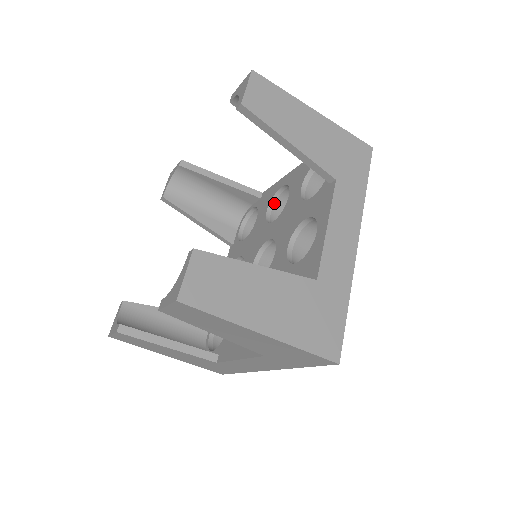
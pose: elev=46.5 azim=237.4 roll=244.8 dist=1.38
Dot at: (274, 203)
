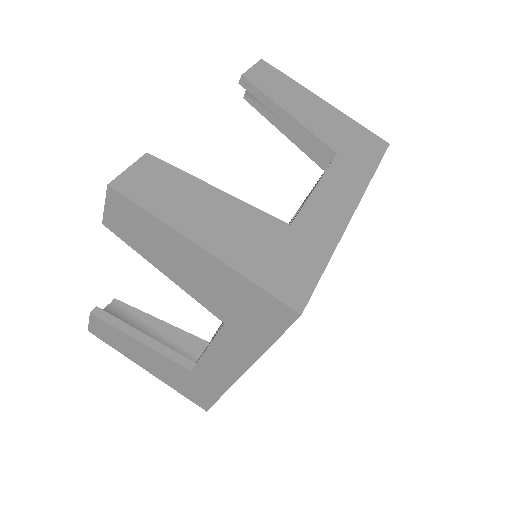
Dot at: occluded
